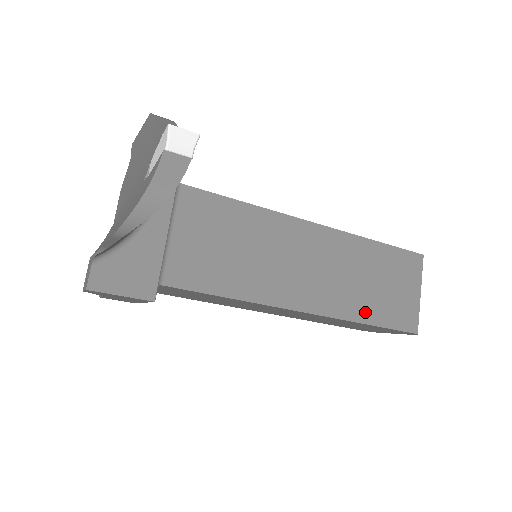
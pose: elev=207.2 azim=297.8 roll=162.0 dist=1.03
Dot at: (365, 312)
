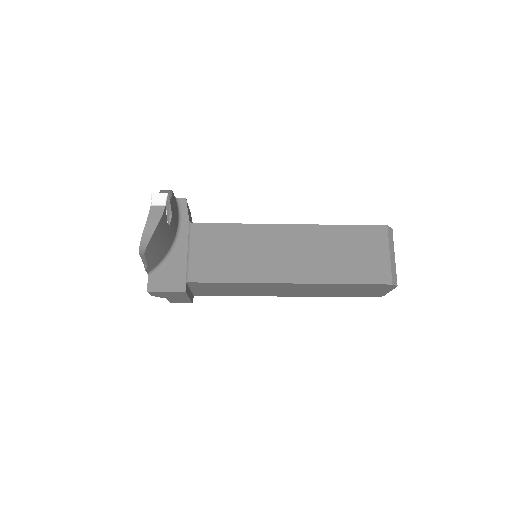
Dot at: (339, 276)
